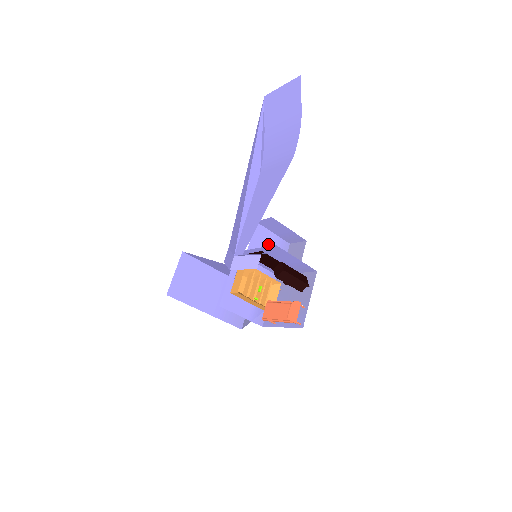
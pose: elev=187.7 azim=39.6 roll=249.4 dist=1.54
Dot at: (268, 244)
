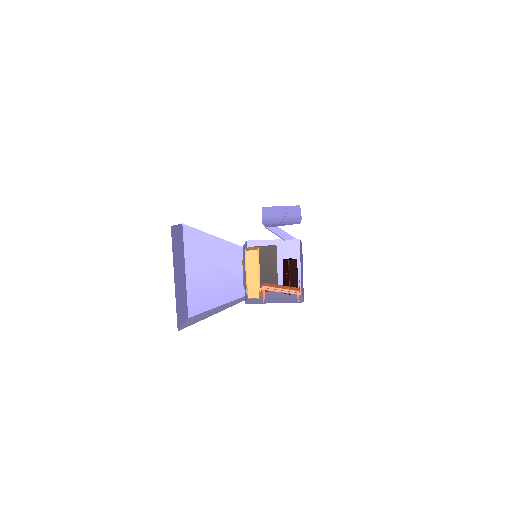
Dot at: occluded
